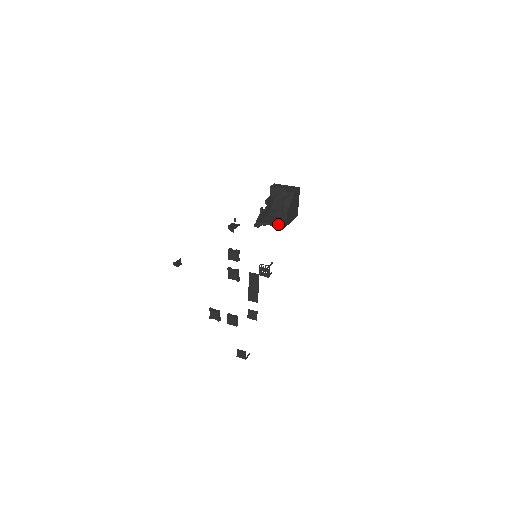
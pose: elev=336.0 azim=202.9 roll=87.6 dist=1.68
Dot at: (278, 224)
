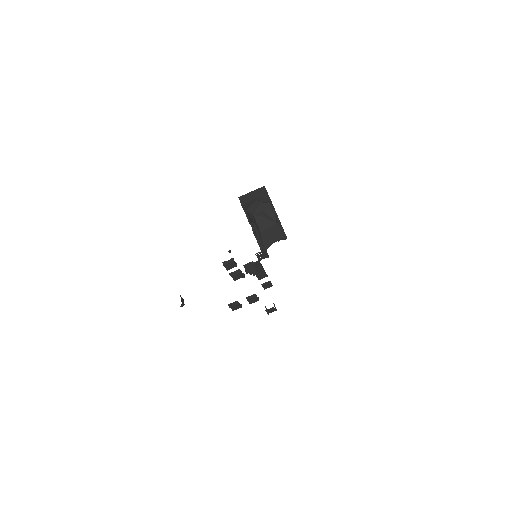
Dot at: (281, 237)
